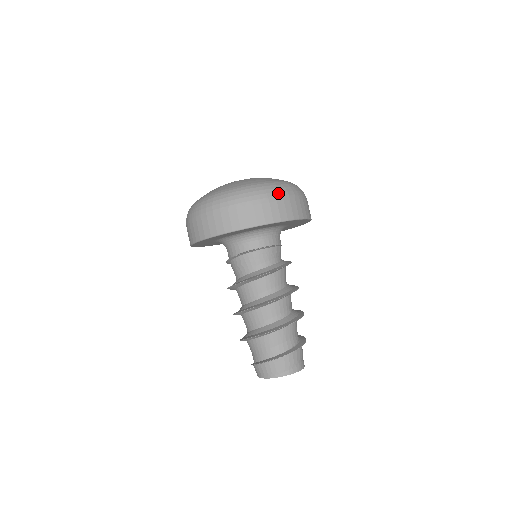
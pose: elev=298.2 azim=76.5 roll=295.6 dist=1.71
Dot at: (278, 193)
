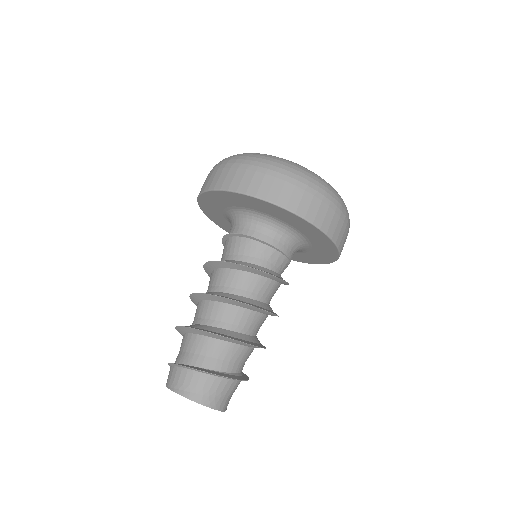
Dot at: (294, 175)
